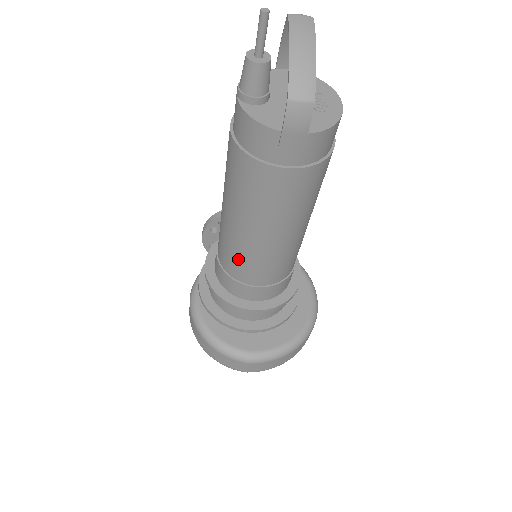
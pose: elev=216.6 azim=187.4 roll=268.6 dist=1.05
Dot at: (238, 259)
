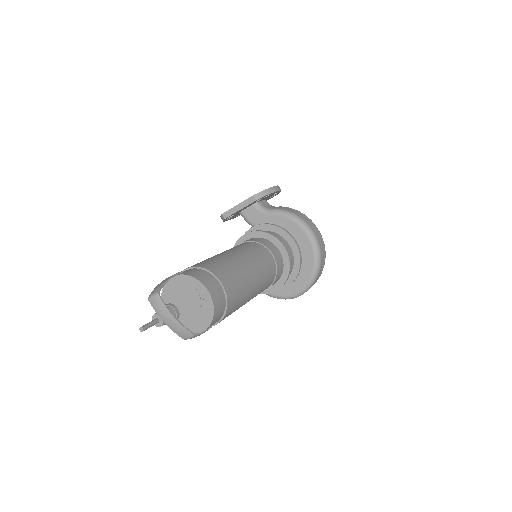
Dot at: occluded
